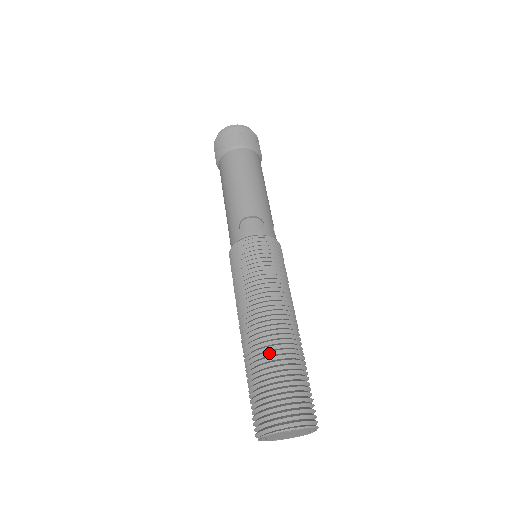
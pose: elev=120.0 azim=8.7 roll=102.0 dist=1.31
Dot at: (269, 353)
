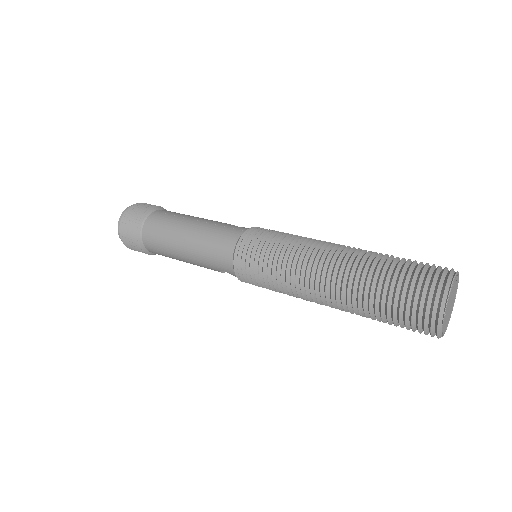
Dot at: (377, 254)
